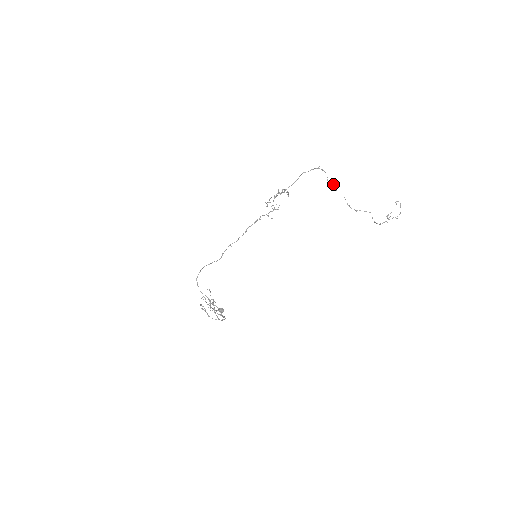
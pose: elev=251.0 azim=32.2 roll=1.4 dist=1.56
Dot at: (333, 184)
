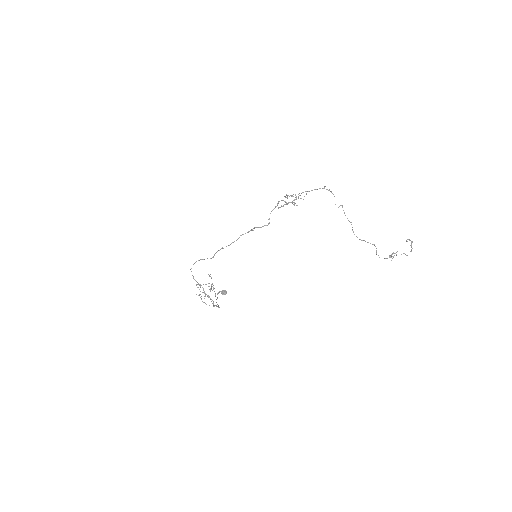
Dot at: (341, 205)
